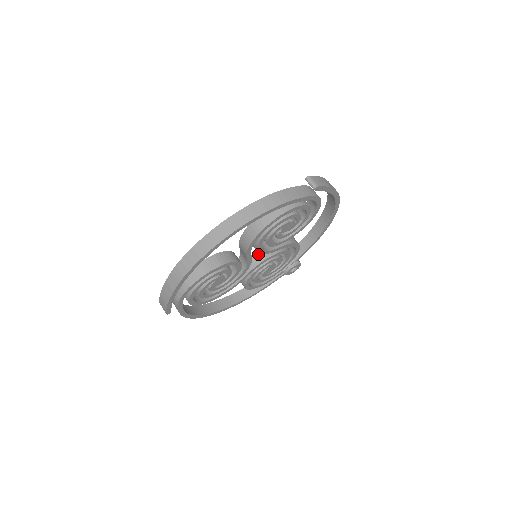
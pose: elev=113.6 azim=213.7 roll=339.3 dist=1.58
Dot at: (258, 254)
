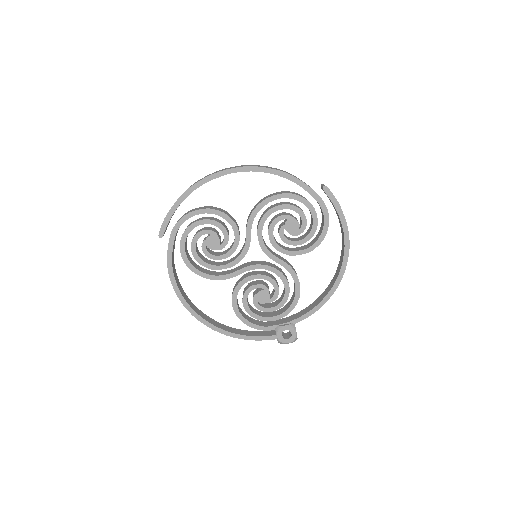
Dot at: (259, 262)
